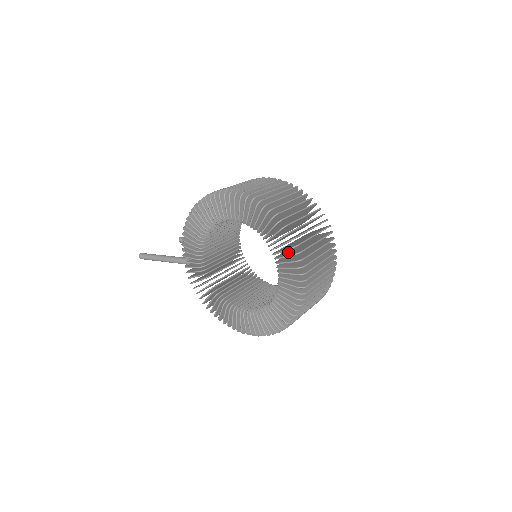
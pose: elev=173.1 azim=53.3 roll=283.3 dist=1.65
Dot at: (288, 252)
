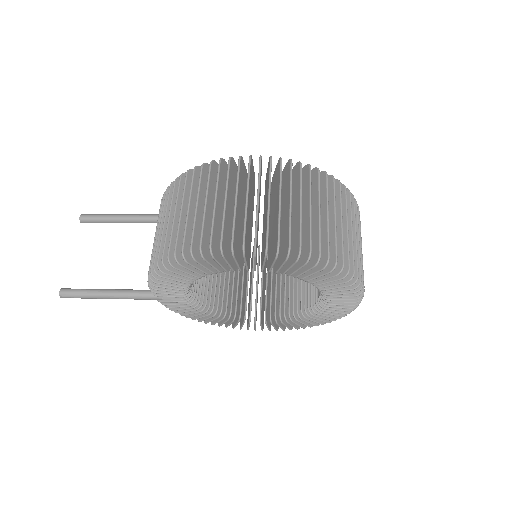
Dot at: occluded
